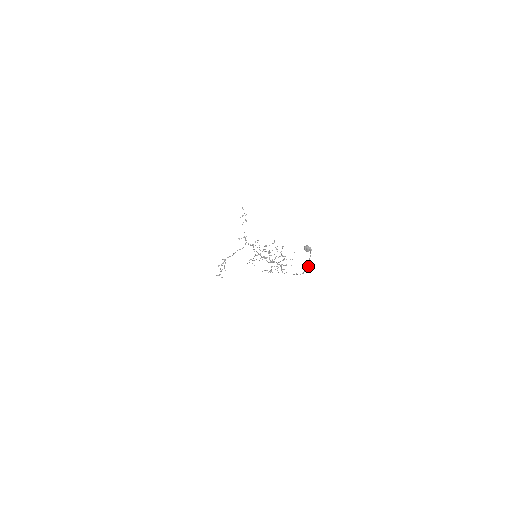
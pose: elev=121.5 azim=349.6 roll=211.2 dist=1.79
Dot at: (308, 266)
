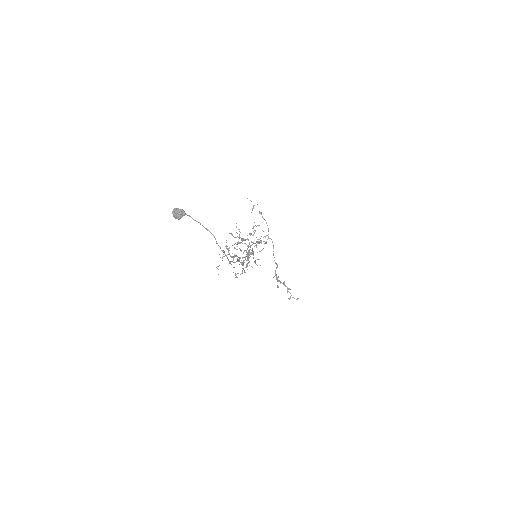
Dot at: occluded
